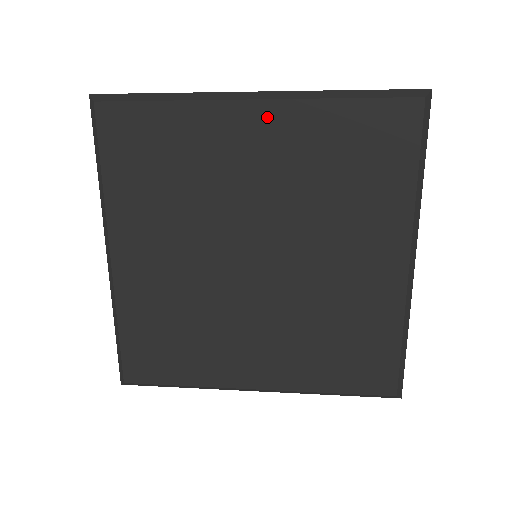
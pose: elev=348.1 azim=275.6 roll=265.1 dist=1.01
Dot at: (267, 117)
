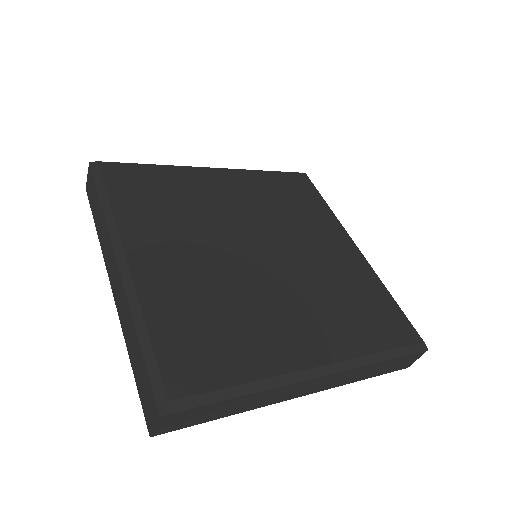
Dot at: (227, 176)
